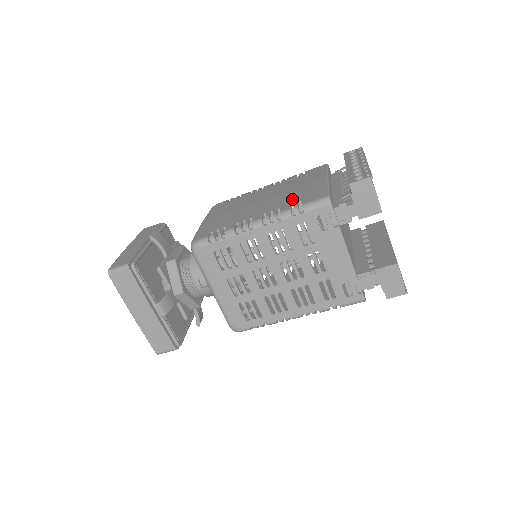
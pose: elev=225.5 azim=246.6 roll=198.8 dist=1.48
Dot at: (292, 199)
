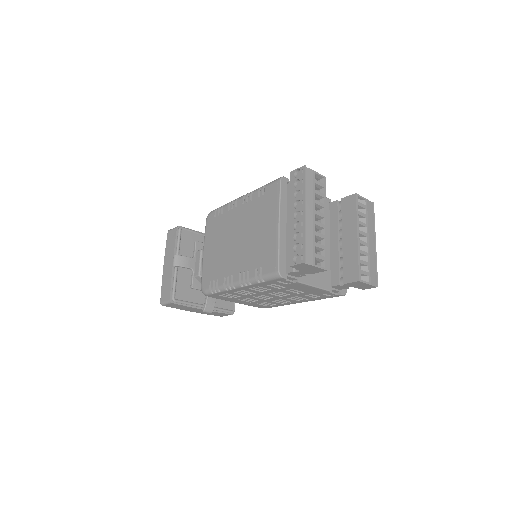
Dot at: (255, 257)
